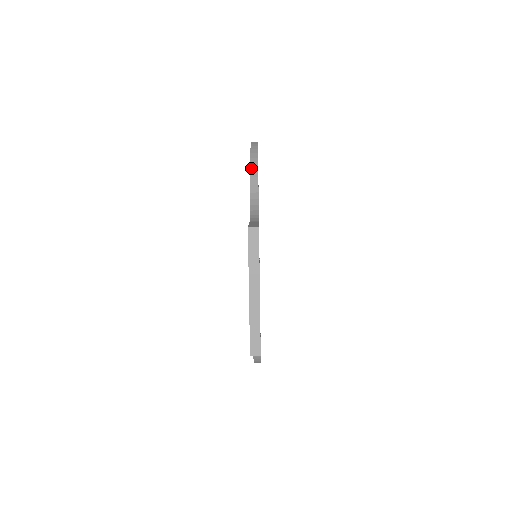
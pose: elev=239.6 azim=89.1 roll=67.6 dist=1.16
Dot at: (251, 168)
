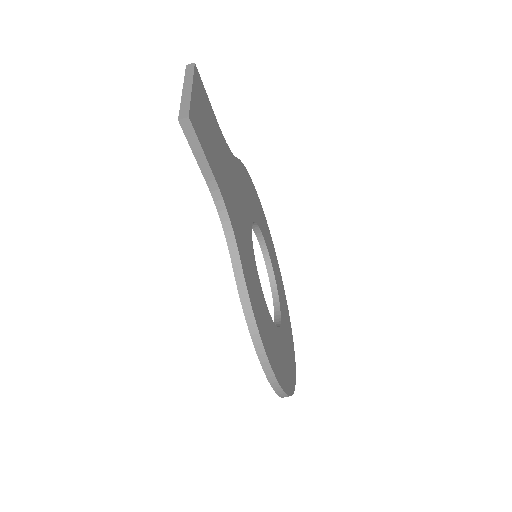
Dot at: occluded
